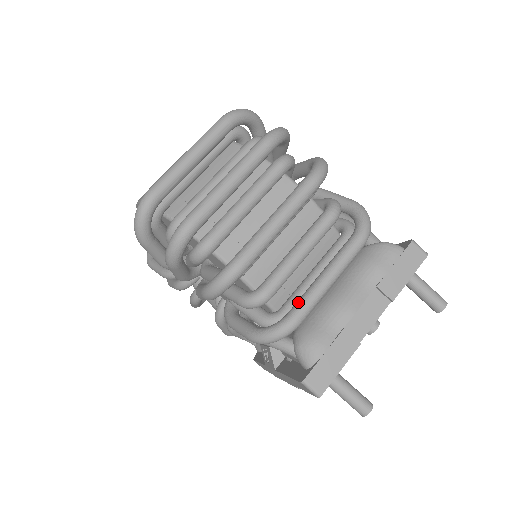
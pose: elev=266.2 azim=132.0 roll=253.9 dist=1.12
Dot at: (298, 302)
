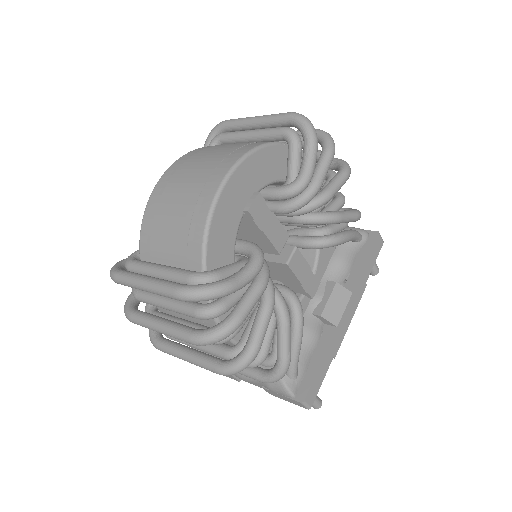
Dot at: occluded
